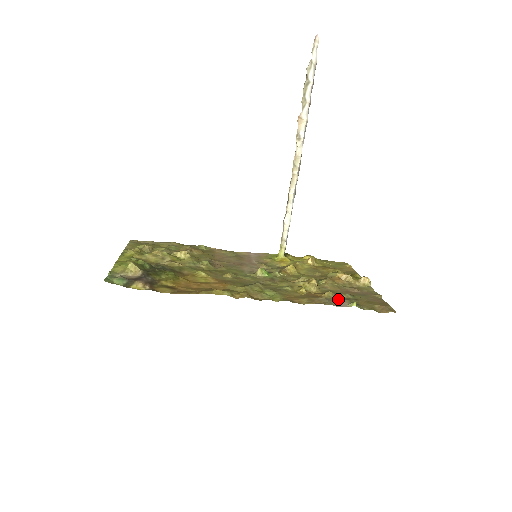
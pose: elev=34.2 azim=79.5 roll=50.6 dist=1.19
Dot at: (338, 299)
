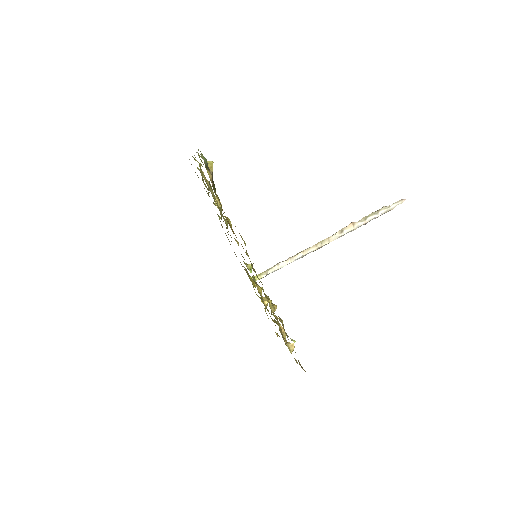
Dot at: (284, 330)
